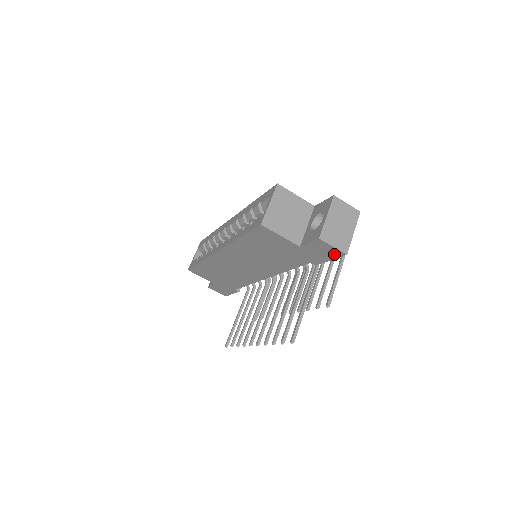
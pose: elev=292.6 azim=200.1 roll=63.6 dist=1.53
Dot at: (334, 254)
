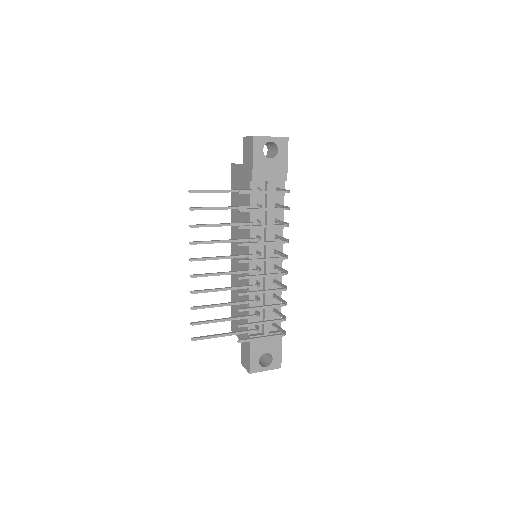
Dot at: (251, 146)
